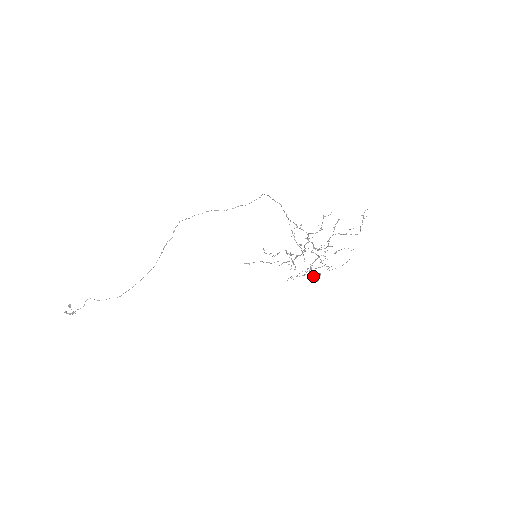
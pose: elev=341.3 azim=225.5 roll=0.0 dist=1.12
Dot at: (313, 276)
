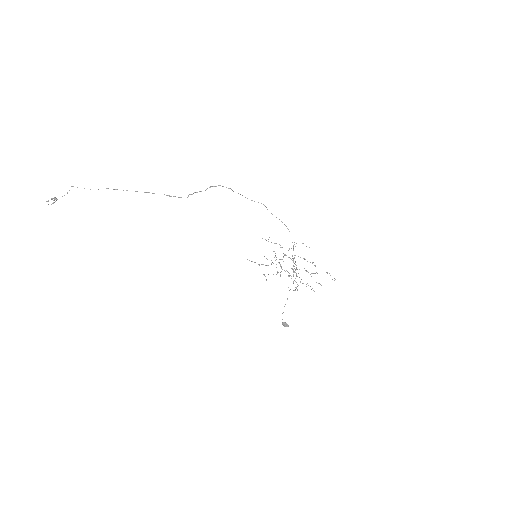
Dot at: (284, 324)
